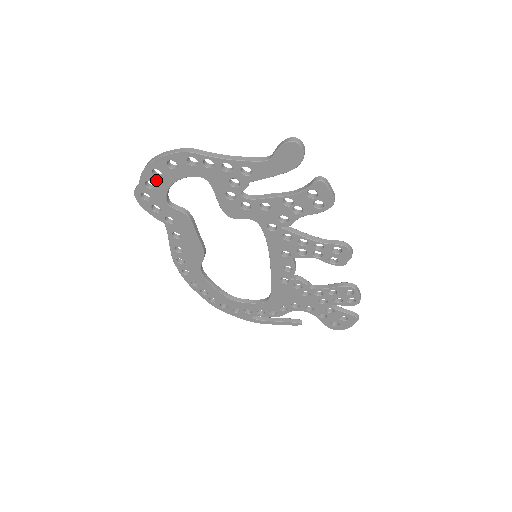
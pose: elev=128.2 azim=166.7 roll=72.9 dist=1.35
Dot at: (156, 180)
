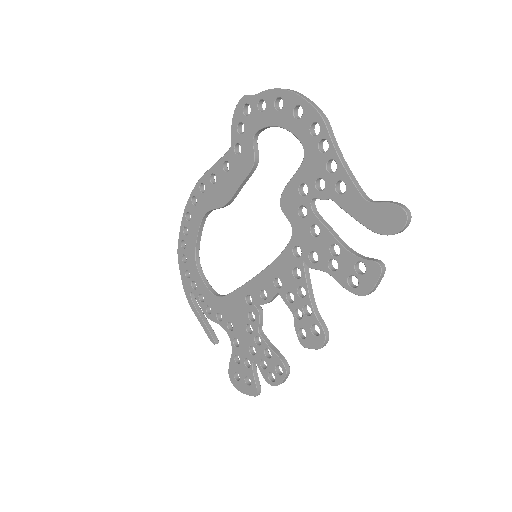
Dot at: (271, 108)
